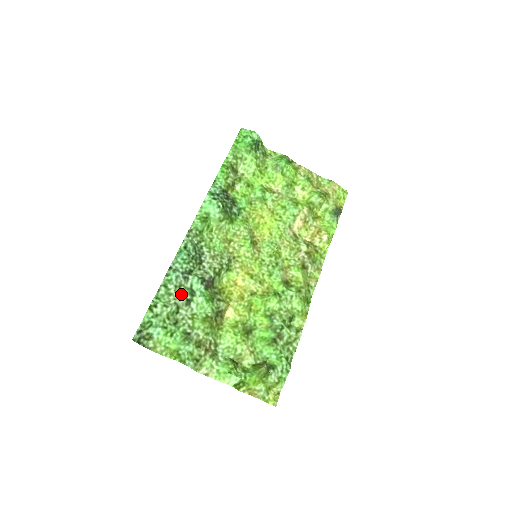
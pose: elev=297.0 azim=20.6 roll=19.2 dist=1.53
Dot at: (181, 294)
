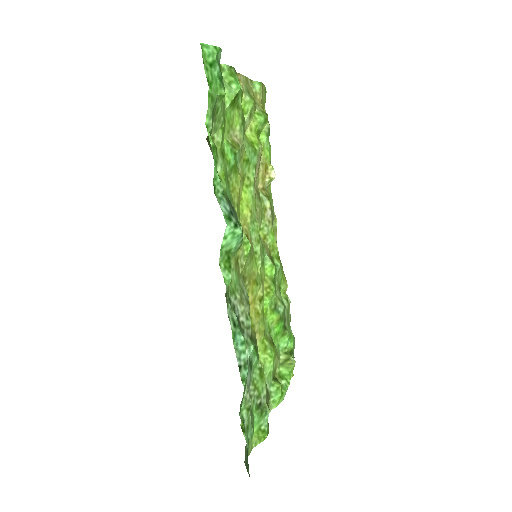
Dot at: (248, 379)
